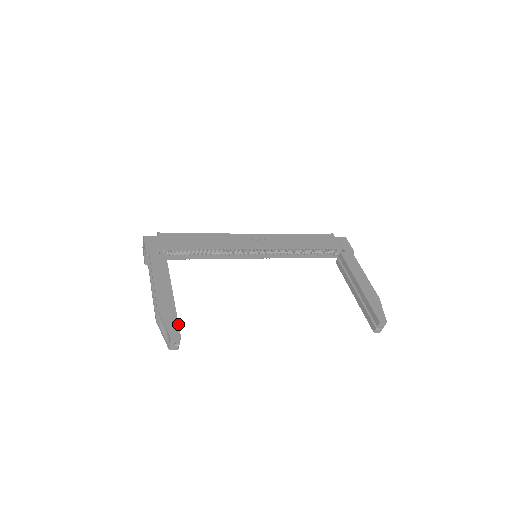
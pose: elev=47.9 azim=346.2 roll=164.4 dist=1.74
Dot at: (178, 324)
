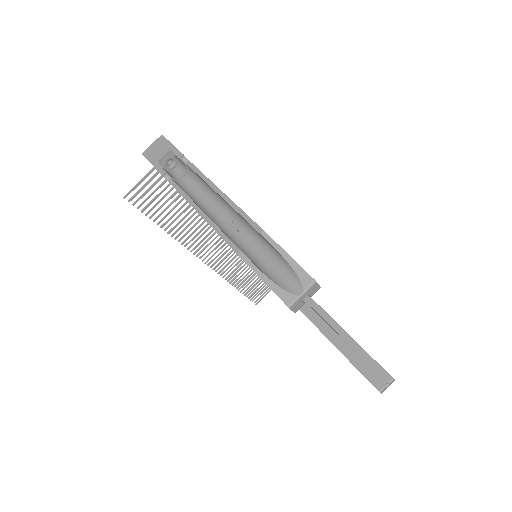
Dot at: occluded
